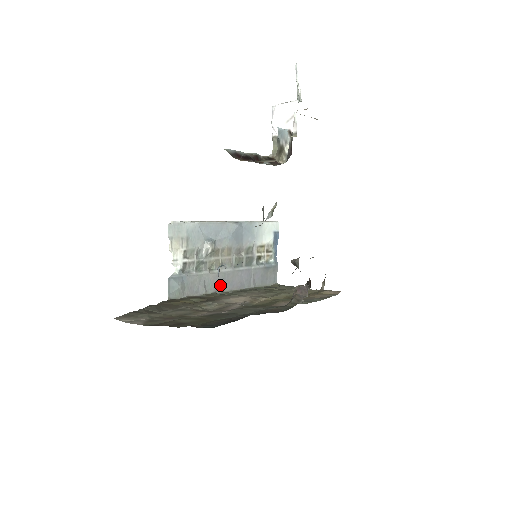
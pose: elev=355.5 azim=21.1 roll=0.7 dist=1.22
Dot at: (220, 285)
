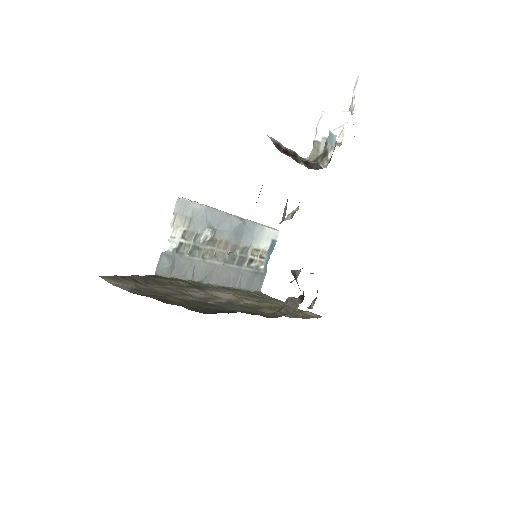
Dot at: (208, 276)
